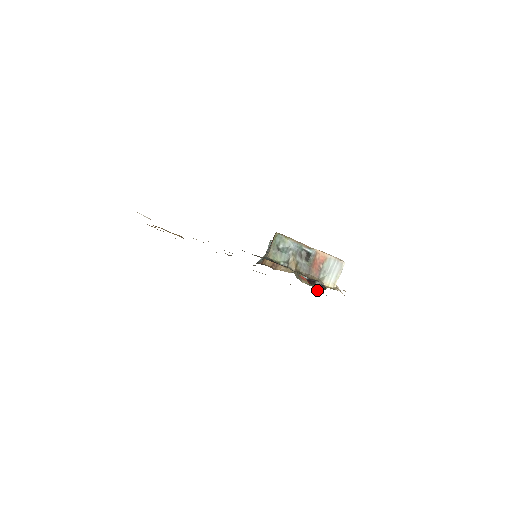
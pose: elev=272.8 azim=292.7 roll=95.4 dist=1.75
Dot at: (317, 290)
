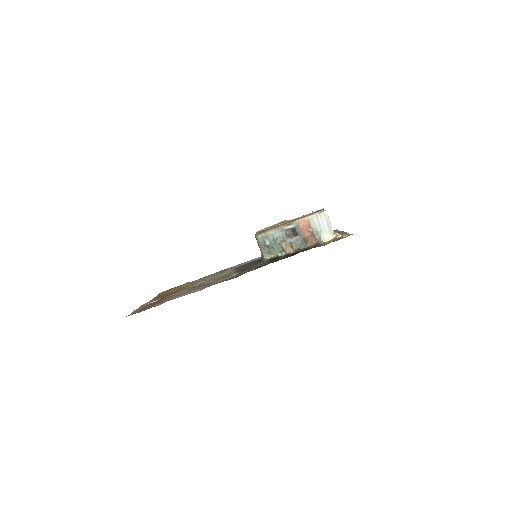
Dot at: occluded
